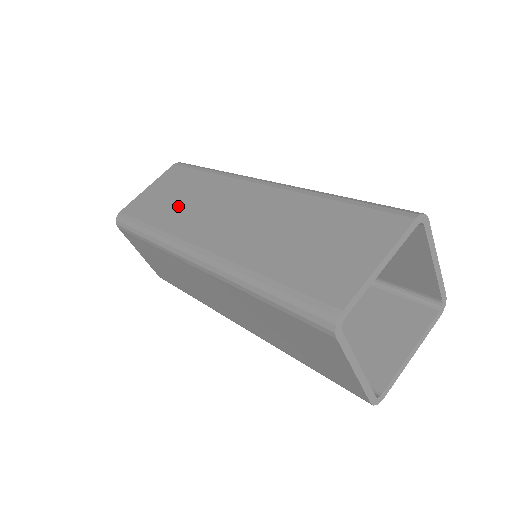
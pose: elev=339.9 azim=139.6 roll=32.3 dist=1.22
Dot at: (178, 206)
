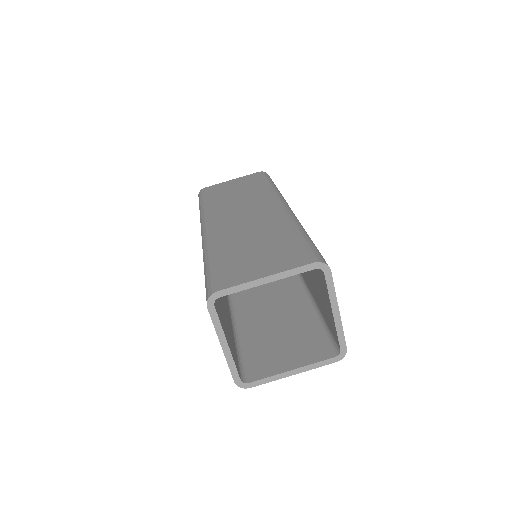
Dot at: (230, 198)
